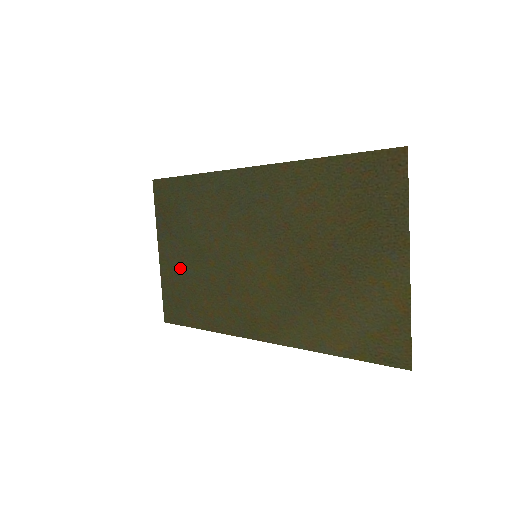
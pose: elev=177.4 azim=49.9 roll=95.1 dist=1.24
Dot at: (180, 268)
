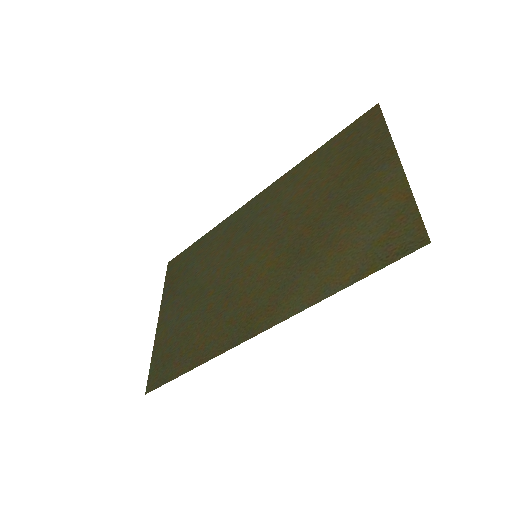
Dot at: (177, 320)
